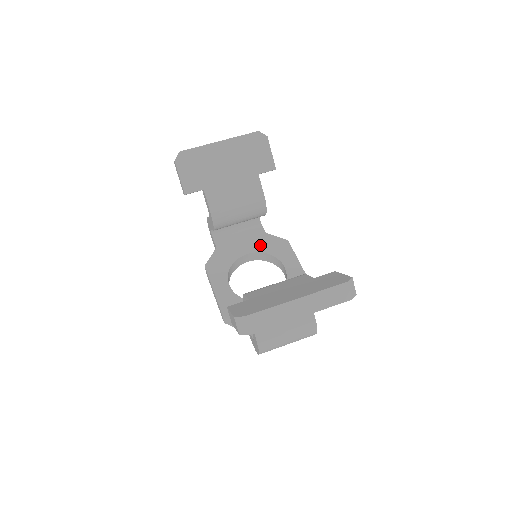
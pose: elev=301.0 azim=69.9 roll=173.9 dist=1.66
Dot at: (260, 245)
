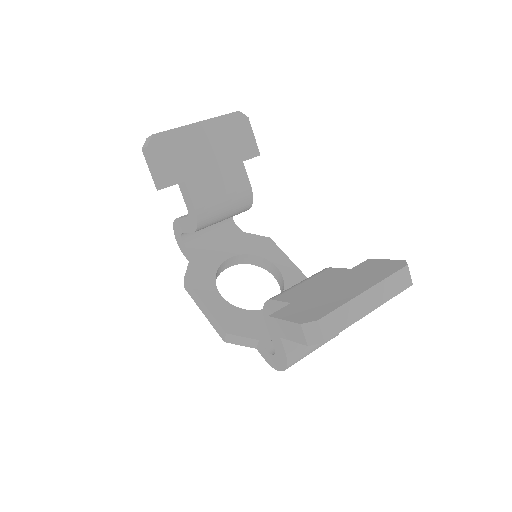
Dot at: (241, 246)
